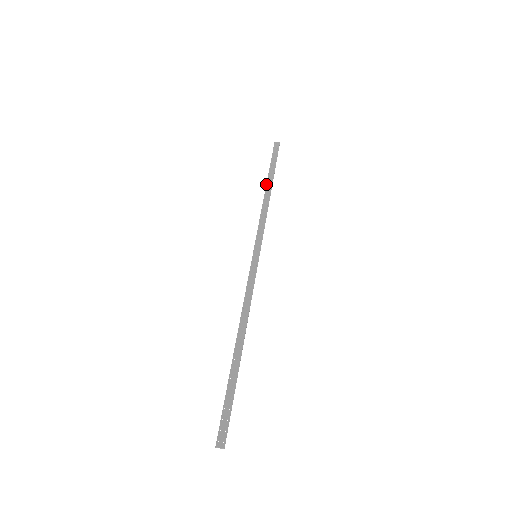
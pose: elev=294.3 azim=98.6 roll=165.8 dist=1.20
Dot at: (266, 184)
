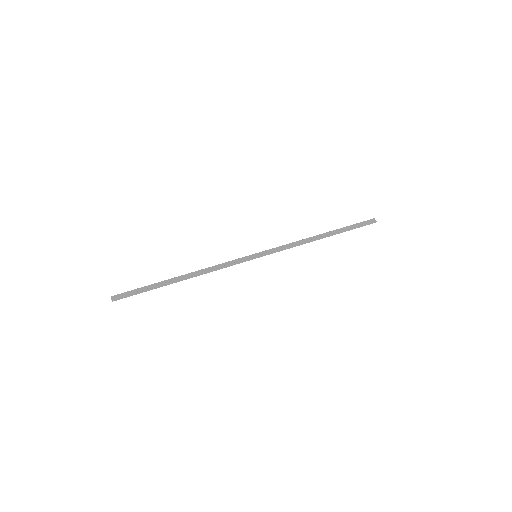
Dot at: occluded
